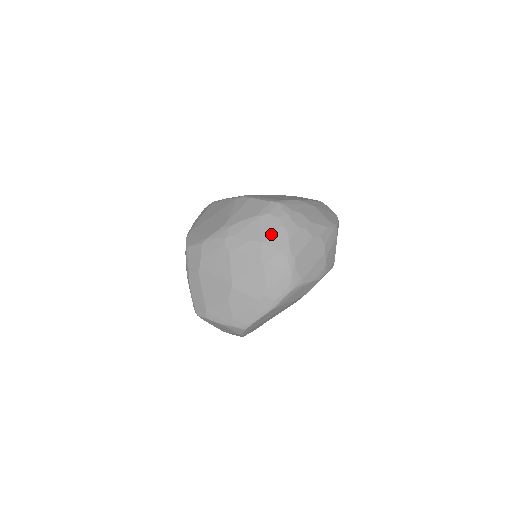
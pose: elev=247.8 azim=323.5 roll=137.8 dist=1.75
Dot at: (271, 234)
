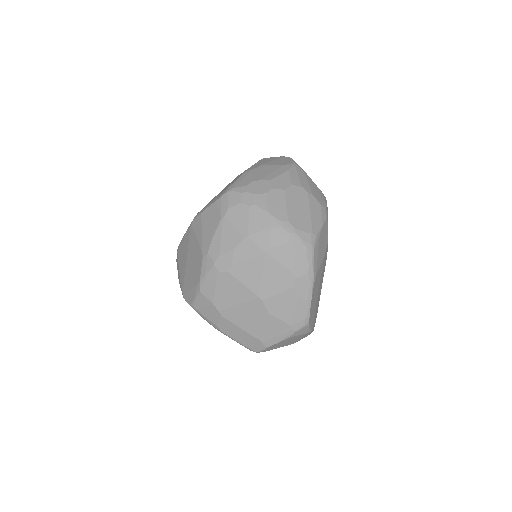
Dot at: (248, 222)
